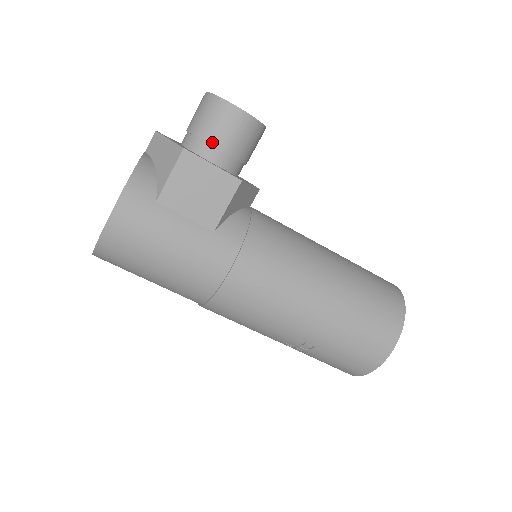
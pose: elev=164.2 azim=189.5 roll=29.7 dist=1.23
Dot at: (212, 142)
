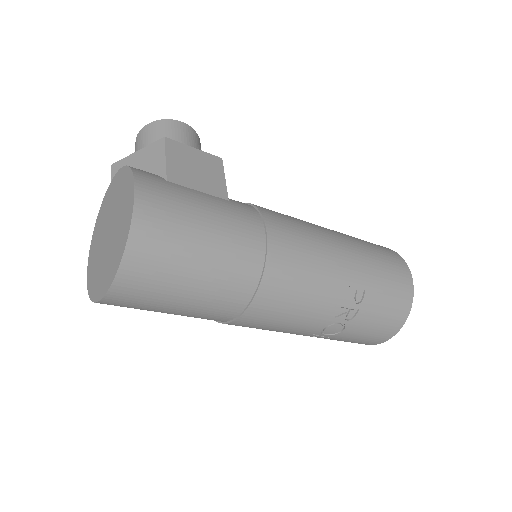
Dot at: occluded
